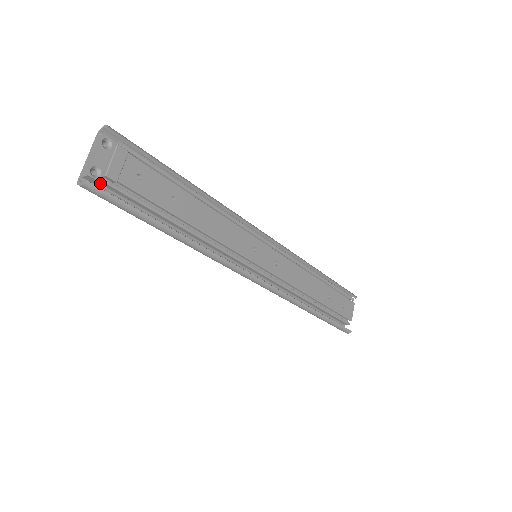
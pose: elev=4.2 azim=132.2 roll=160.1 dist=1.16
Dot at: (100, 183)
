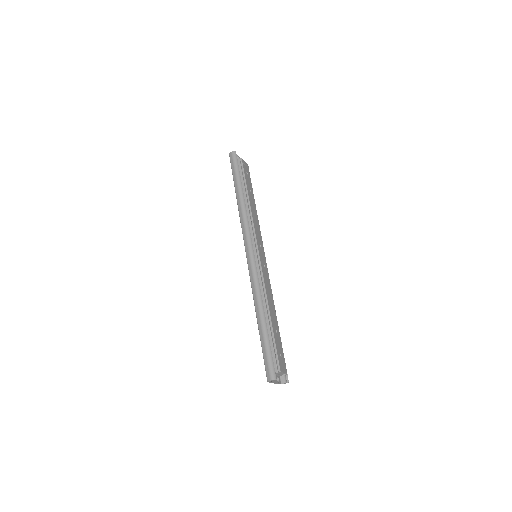
Dot at: occluded
